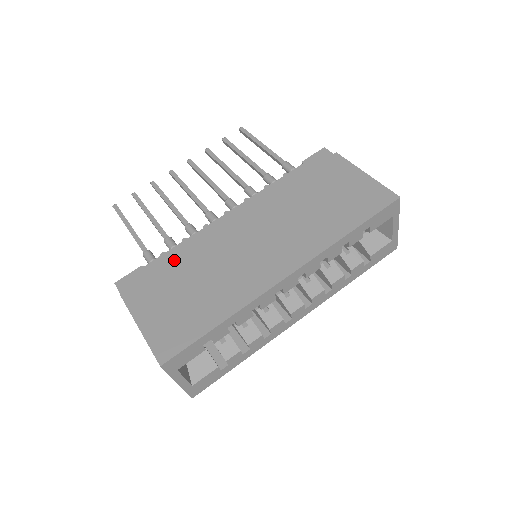
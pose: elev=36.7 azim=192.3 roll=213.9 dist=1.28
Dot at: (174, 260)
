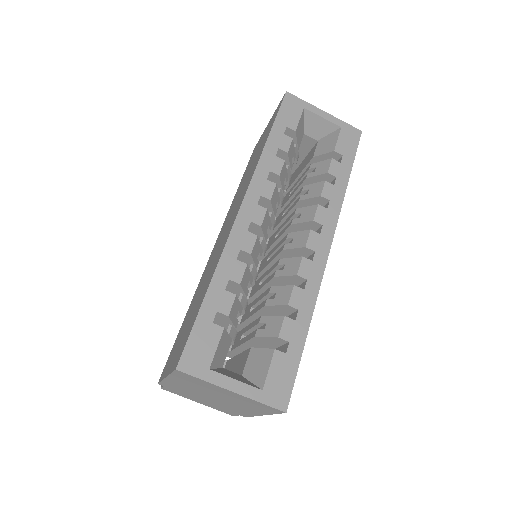
Dot at: (185, 317)
